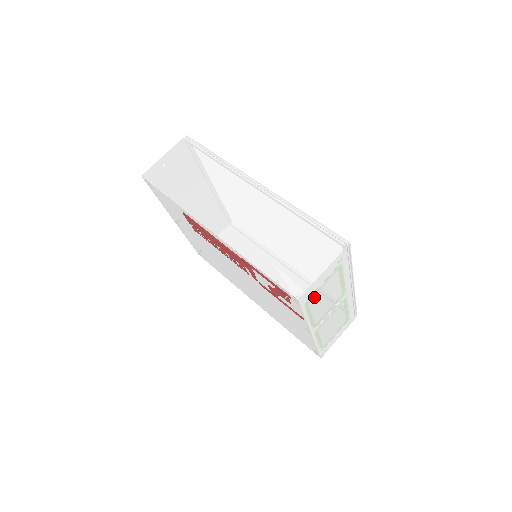
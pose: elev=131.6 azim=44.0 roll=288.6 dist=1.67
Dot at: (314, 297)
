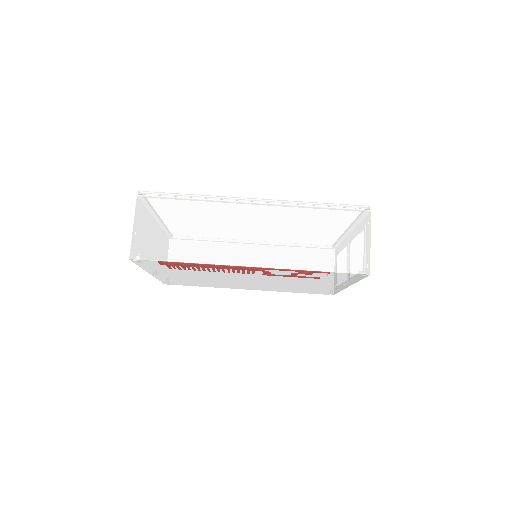
Dot at: occluded
